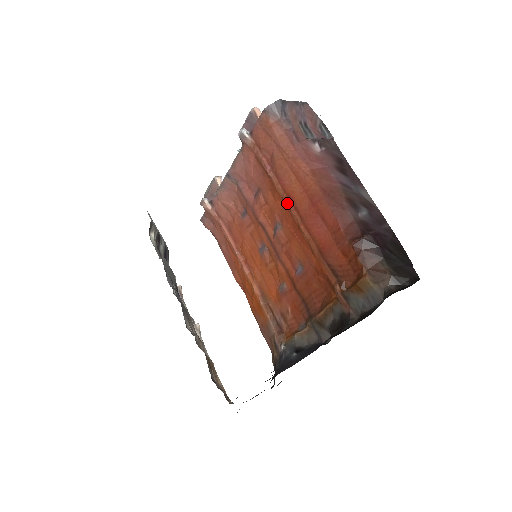
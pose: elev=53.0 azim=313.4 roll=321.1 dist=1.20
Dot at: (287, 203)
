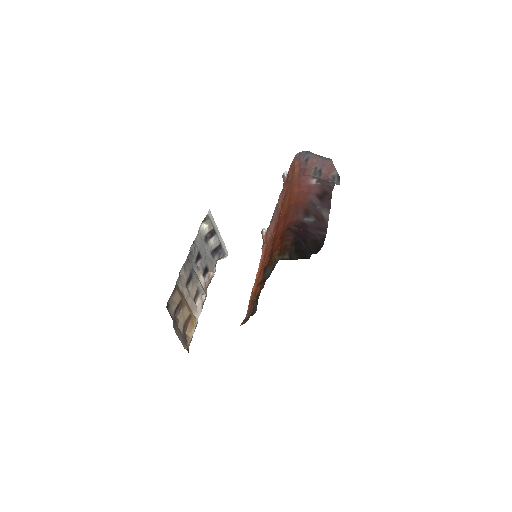
Dot at: (279, 214)
